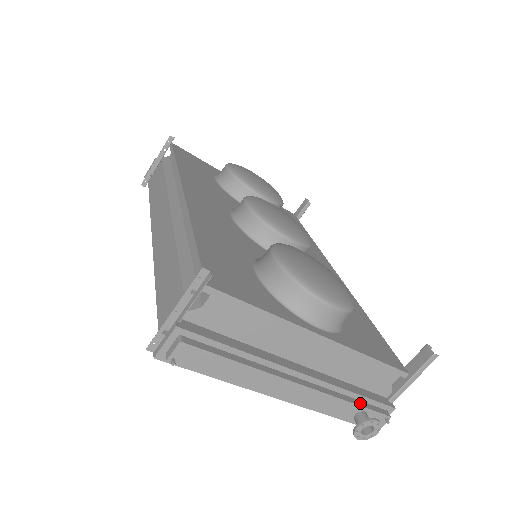
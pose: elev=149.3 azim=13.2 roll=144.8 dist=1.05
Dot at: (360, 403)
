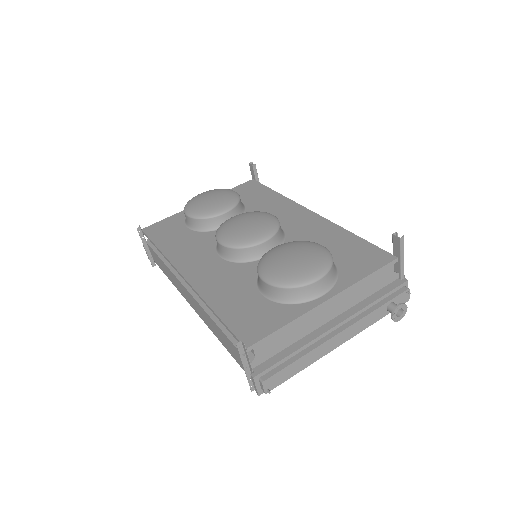
Dot at: (384, 302)
